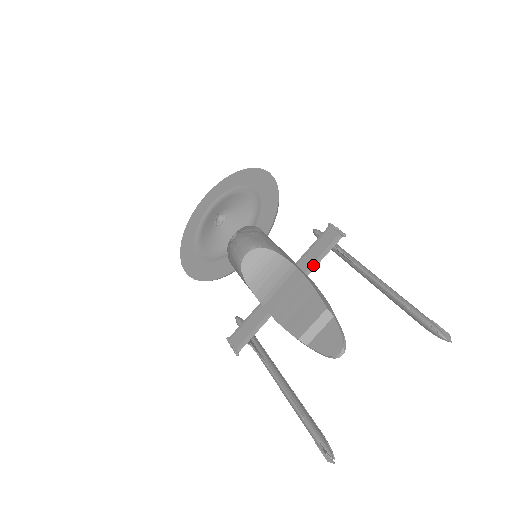
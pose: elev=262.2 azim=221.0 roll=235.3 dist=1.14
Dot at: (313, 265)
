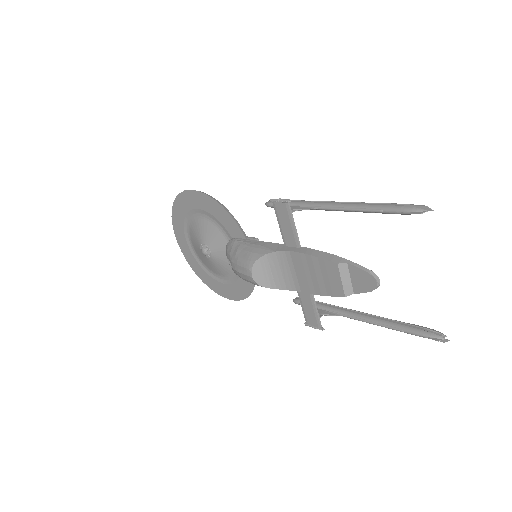
Dot at: (296, 238)
